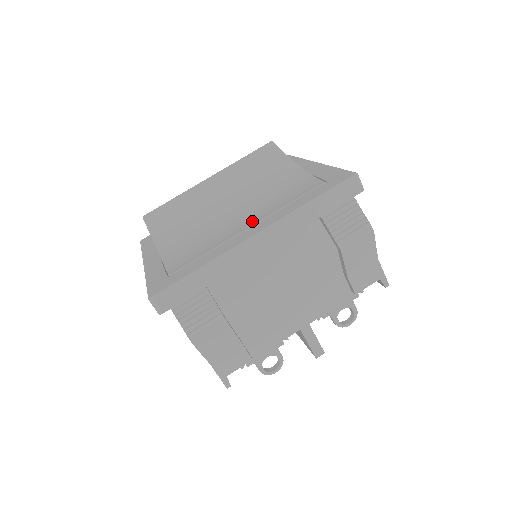
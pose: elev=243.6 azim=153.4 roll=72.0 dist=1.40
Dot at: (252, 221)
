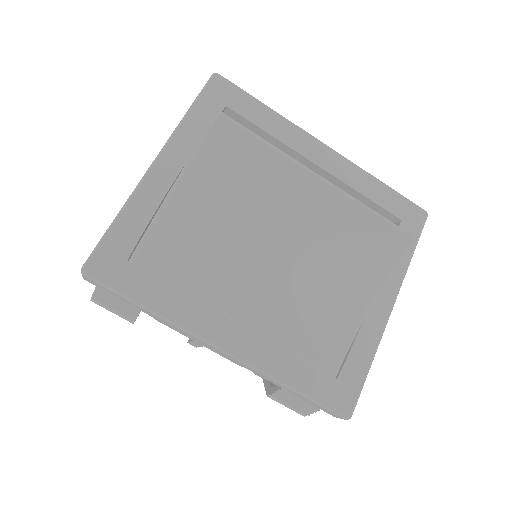
Dot at: (253, 313)
